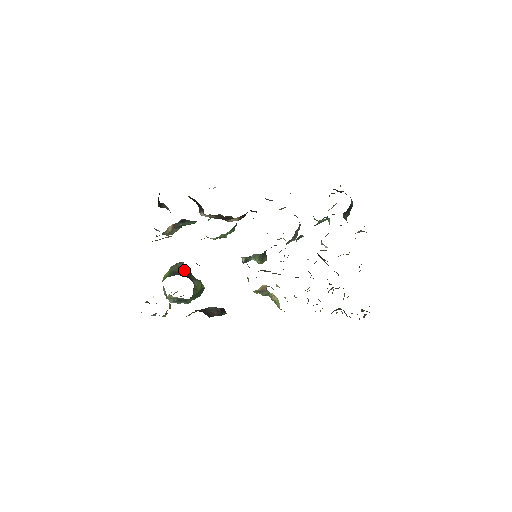
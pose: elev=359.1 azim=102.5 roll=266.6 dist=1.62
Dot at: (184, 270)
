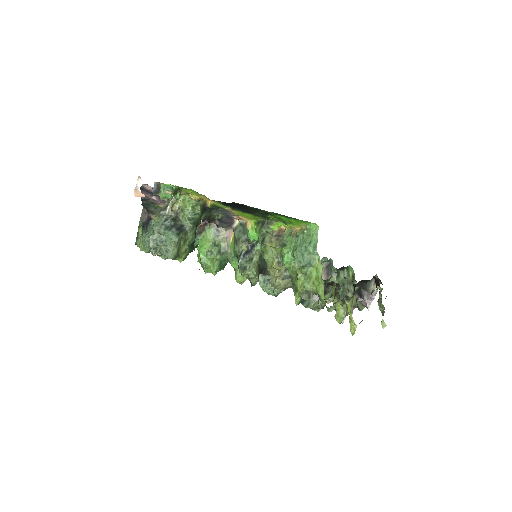
Dot at: occluded
